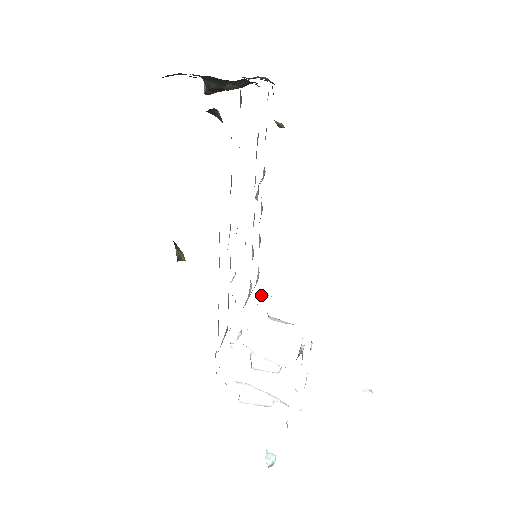
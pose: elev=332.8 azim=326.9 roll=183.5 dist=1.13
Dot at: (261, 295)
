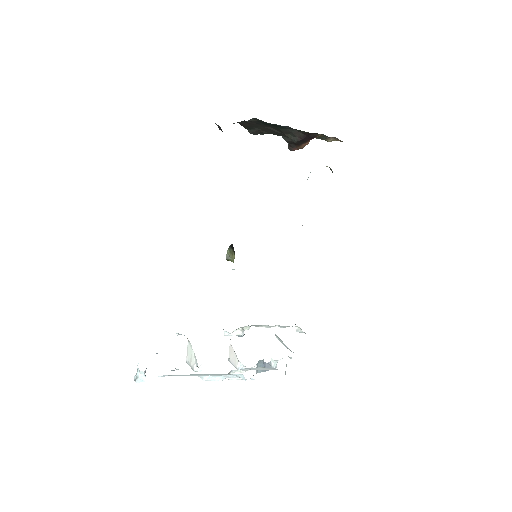
Dot at: (297, 328)
